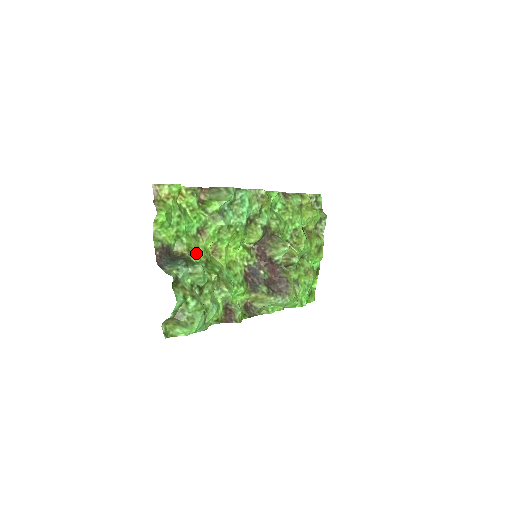
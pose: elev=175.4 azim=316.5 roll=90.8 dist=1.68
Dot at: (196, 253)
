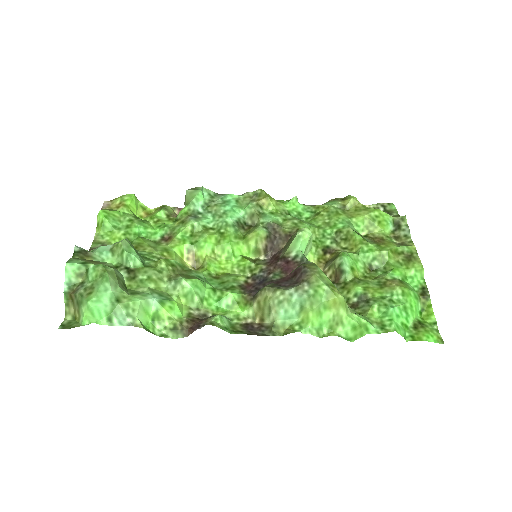
Dot at: (147, 250)
